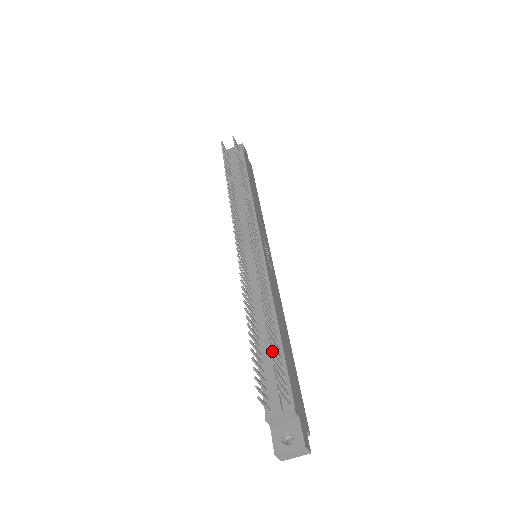
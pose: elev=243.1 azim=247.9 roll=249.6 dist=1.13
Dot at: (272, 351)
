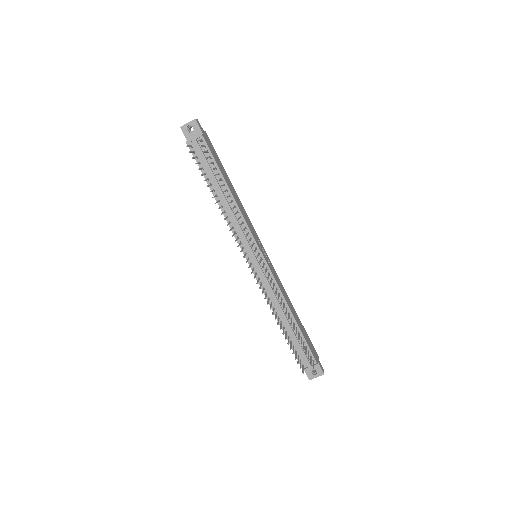
Dot at: (304, 349)
